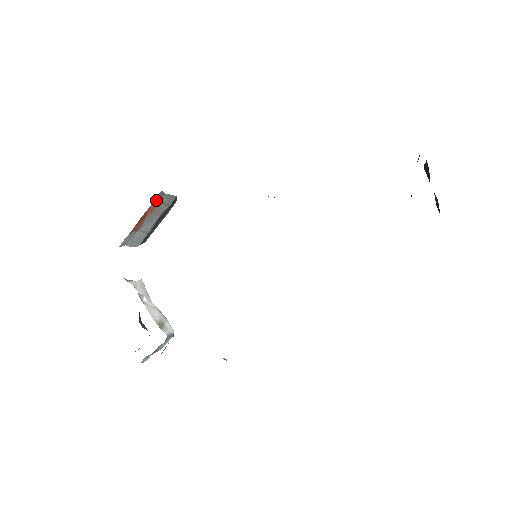
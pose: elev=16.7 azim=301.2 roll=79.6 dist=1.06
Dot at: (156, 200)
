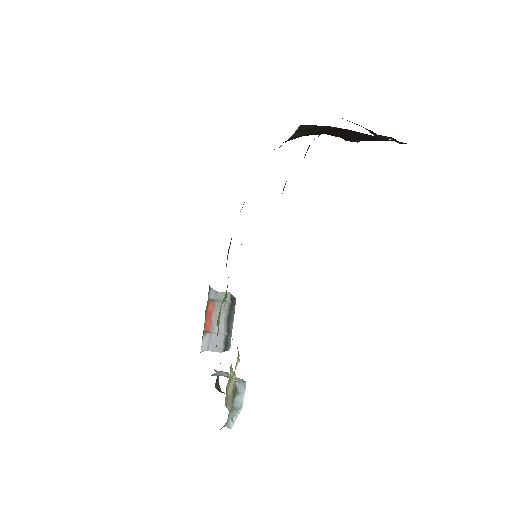
Dot at: (212, 298)
